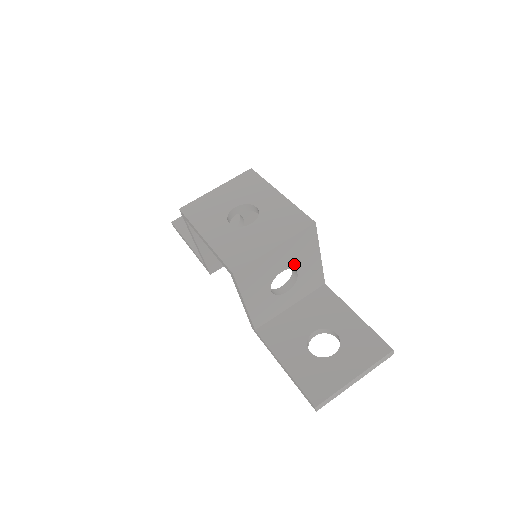
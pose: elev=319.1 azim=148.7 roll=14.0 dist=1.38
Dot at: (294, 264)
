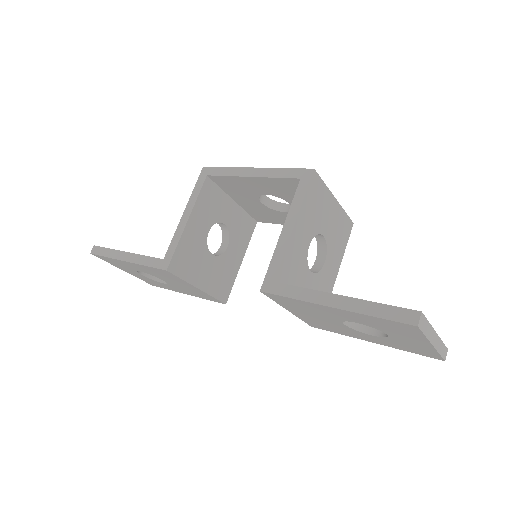
Dot at: (329, 244)
